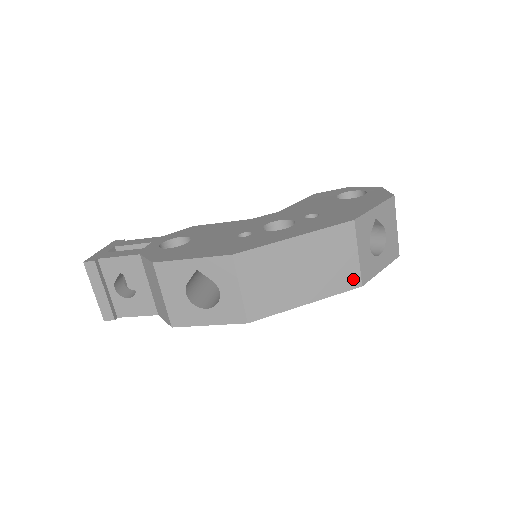
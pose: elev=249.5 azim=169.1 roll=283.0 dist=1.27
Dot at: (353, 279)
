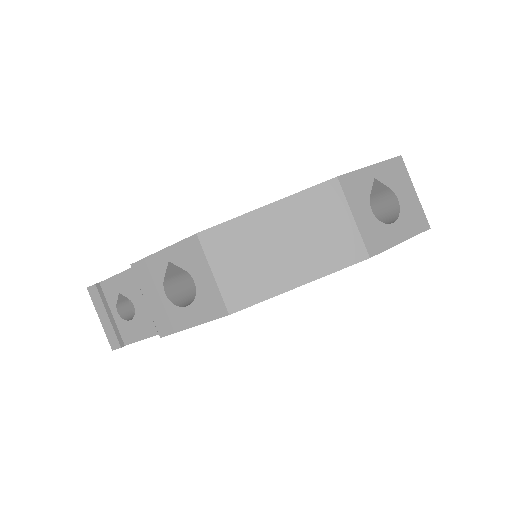
Dot at: (355, 250)
